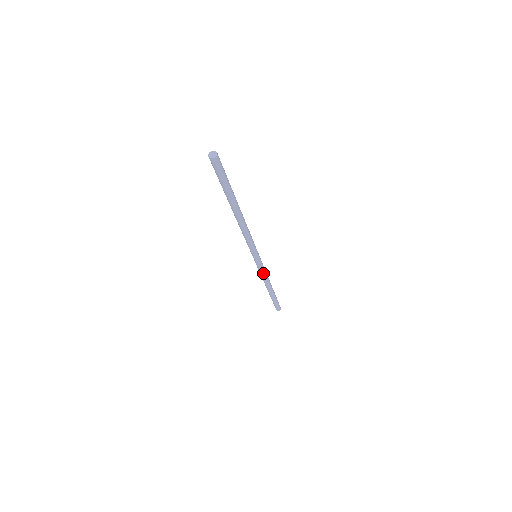
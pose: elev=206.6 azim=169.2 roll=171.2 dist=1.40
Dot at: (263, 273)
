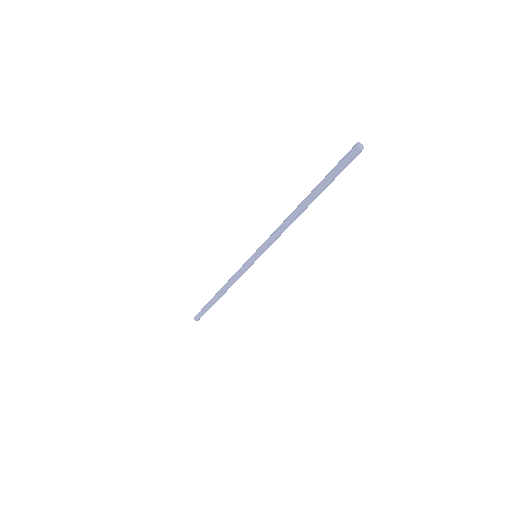
Dot at: (239, 275)
